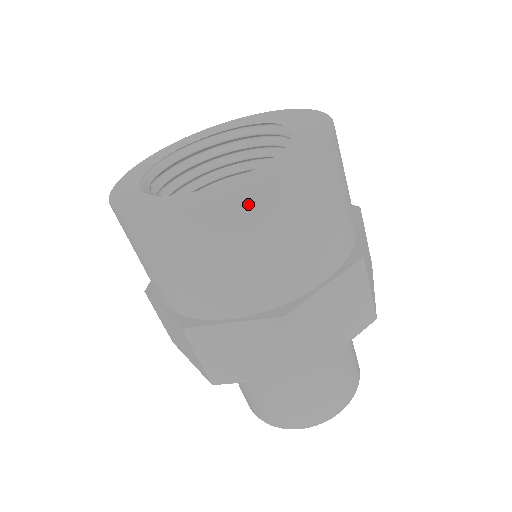
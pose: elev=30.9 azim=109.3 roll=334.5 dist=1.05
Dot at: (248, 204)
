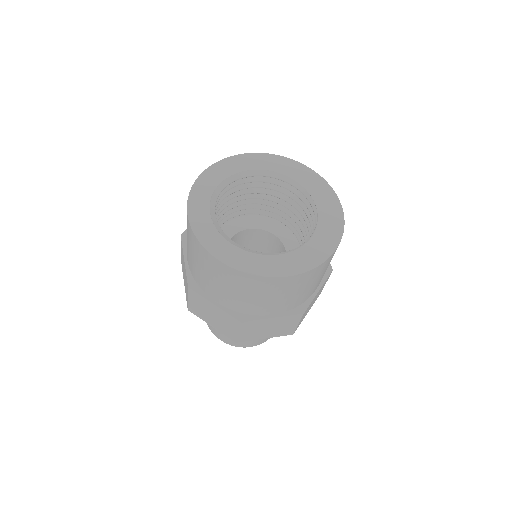
Dot at: (316, 270)
